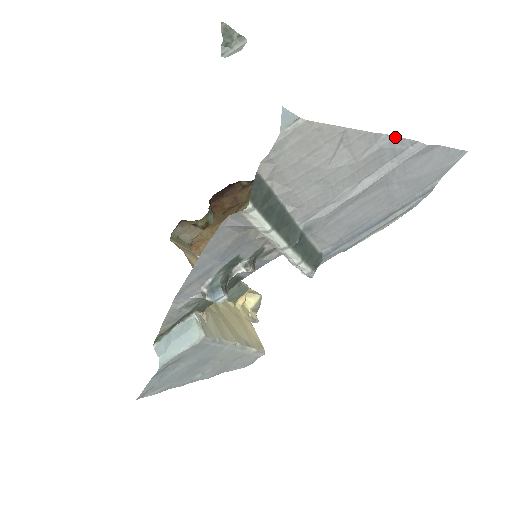
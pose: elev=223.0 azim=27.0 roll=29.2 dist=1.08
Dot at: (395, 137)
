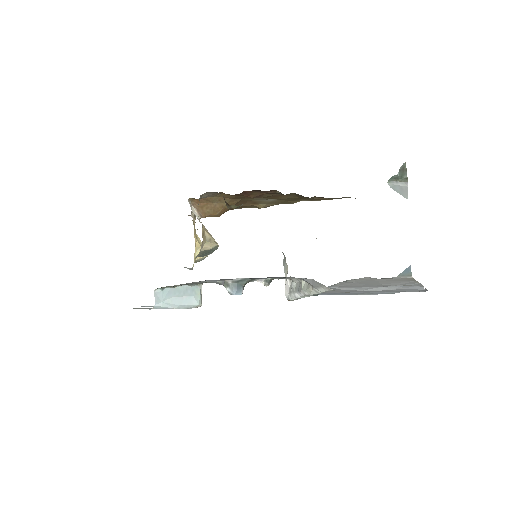
Dot at: (421, 284)
